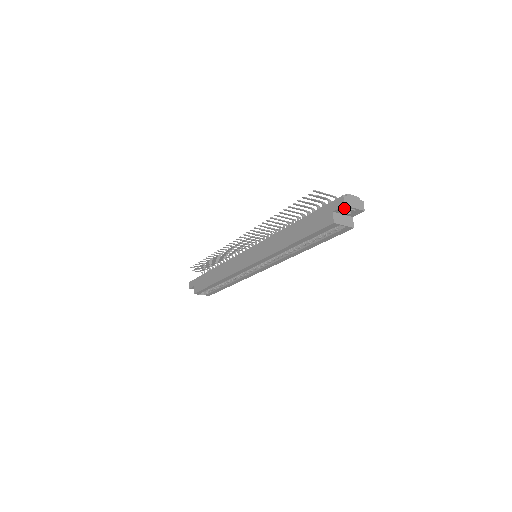
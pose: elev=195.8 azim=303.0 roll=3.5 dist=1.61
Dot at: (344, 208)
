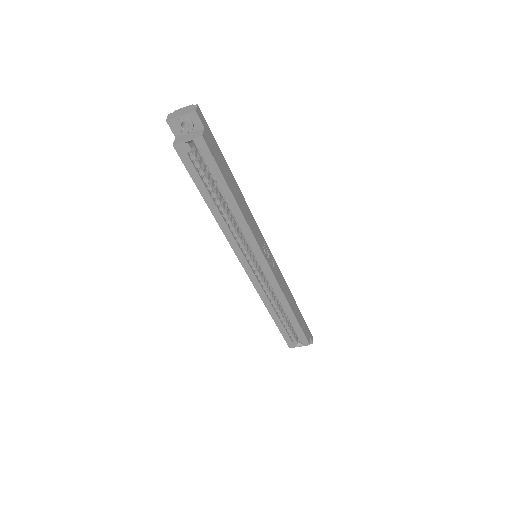
Dot at: (174, 124)
